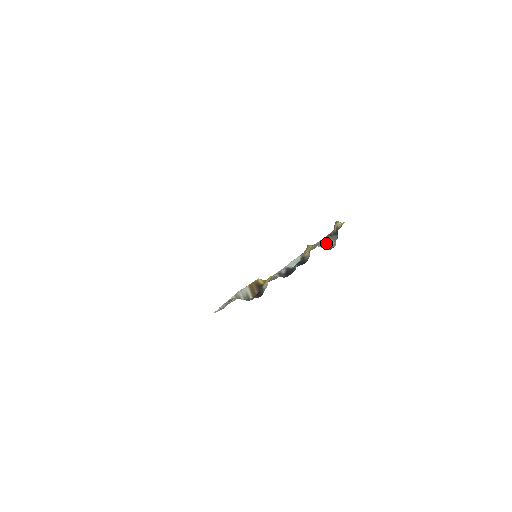
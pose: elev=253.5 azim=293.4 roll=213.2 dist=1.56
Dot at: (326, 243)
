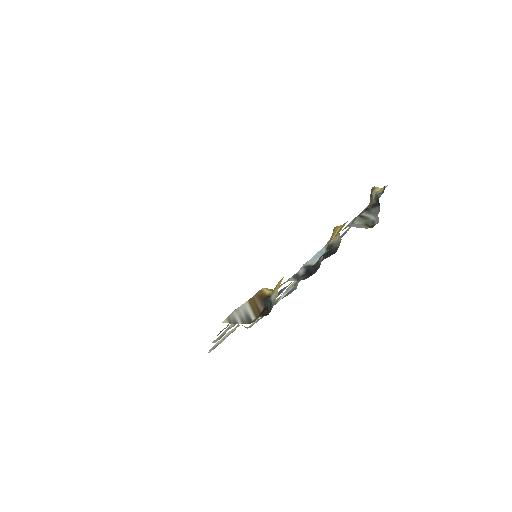
Dot at: (362, 221)
